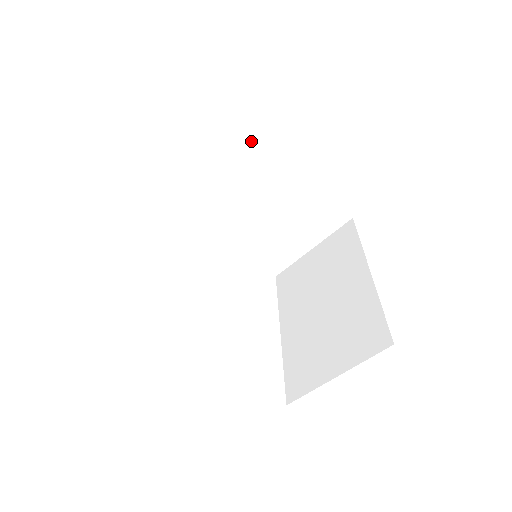
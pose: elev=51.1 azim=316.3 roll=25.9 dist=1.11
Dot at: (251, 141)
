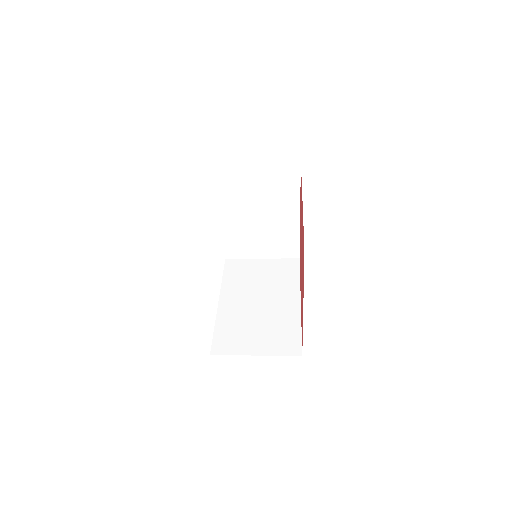
Dot at: occluded
